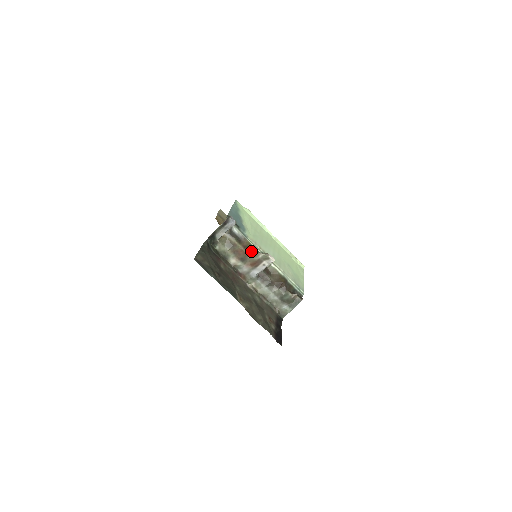
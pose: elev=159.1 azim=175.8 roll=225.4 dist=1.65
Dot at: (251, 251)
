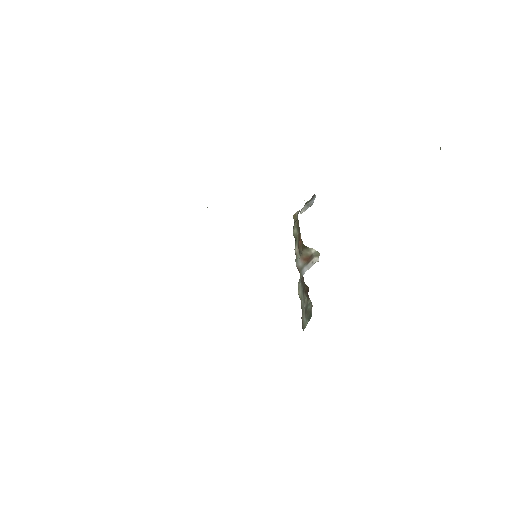
Dot at: occluded
